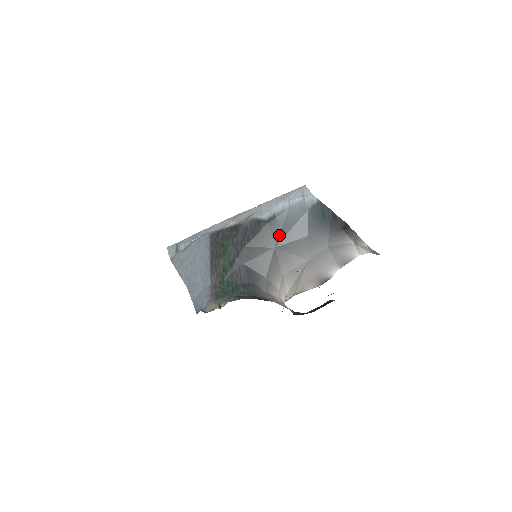
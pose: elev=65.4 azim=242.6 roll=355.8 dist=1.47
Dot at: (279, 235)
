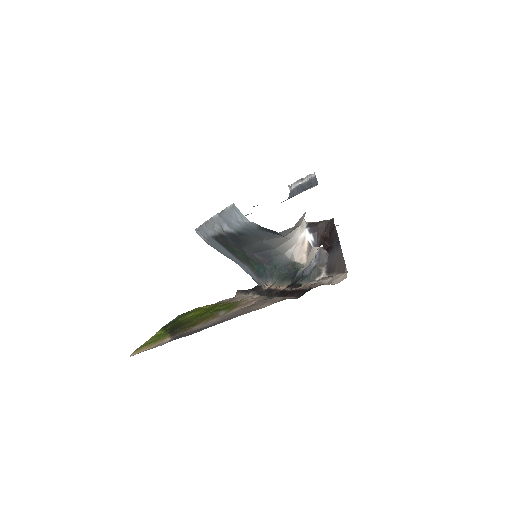
Dot at: (256, 237)
